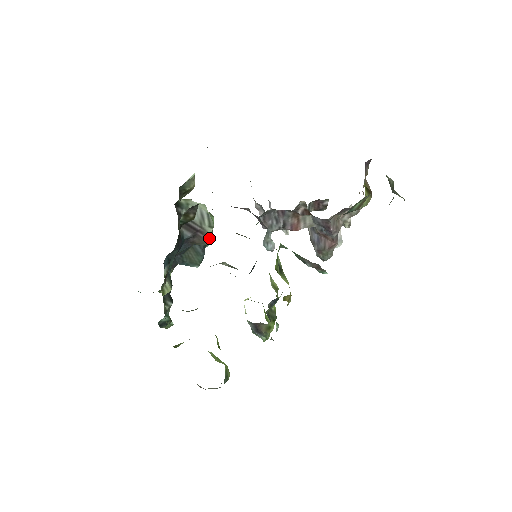
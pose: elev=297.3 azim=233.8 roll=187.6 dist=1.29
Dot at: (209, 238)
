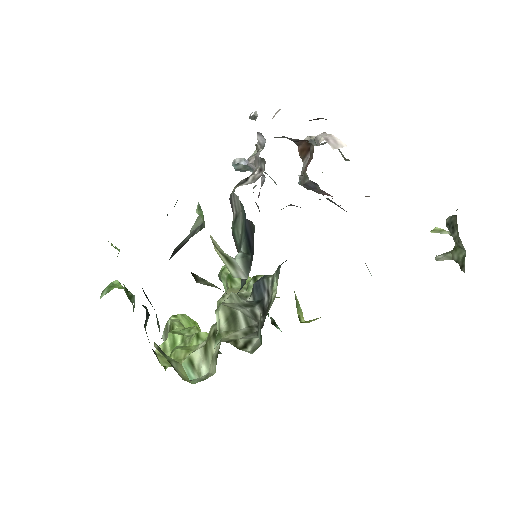
Dot at: occluded
